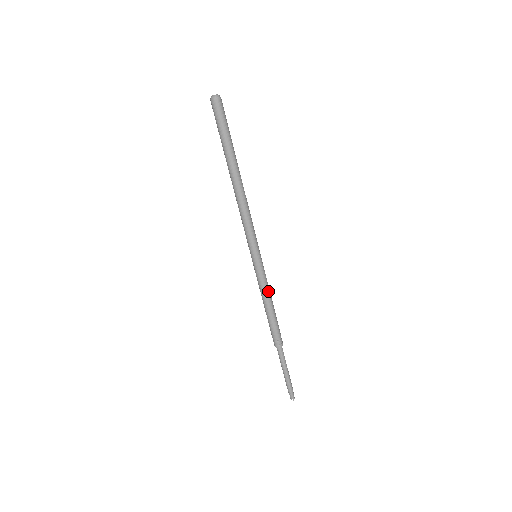
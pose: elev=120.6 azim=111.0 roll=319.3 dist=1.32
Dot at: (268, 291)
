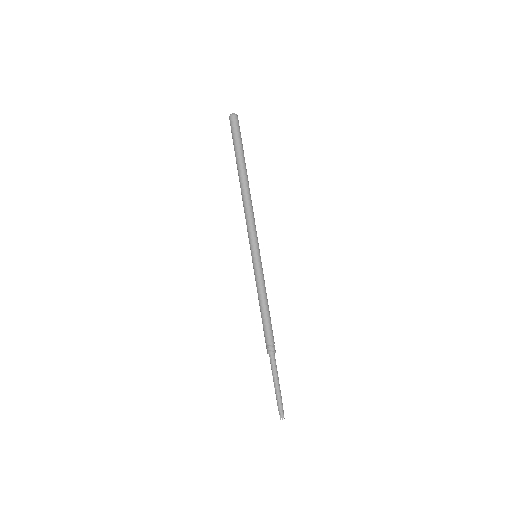
Dot at: (264, 291)
